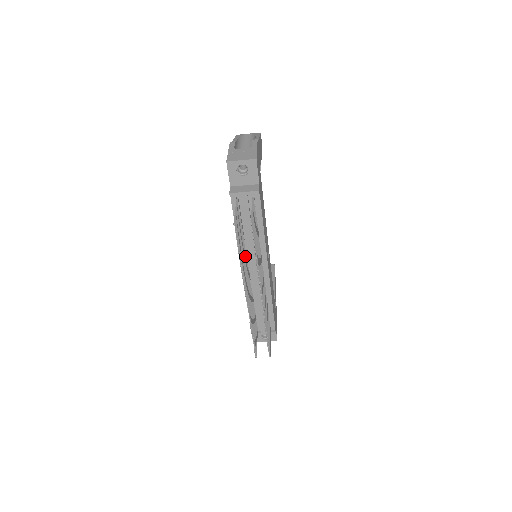
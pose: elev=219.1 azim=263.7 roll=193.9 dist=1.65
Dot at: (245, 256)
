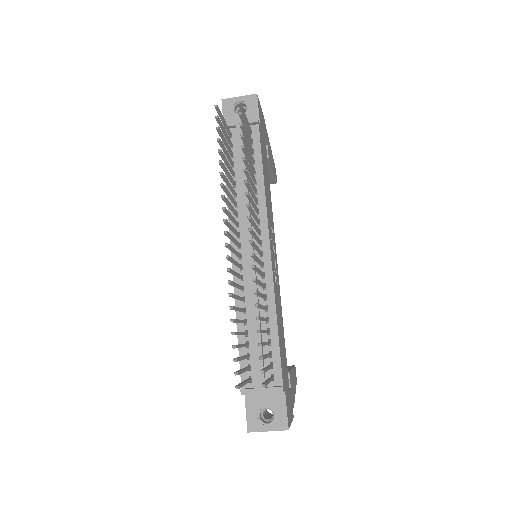
Dot at: (234, 209)
